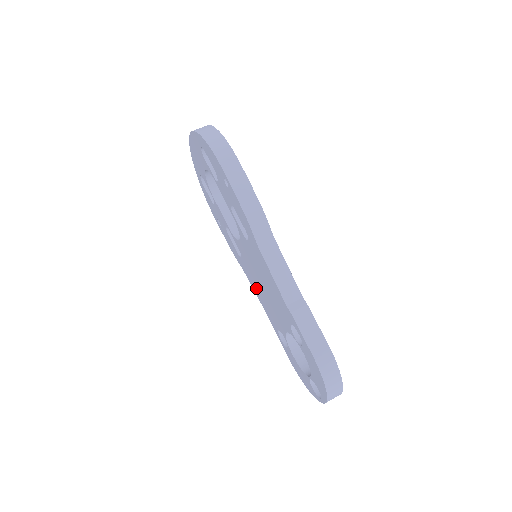
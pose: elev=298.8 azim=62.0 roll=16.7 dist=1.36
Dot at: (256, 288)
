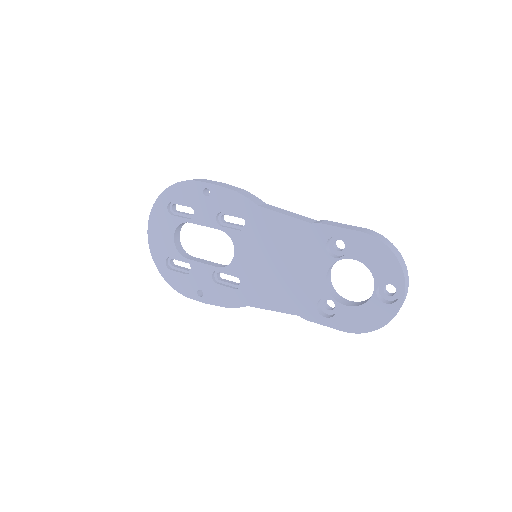
Dot at: (271, 295)
